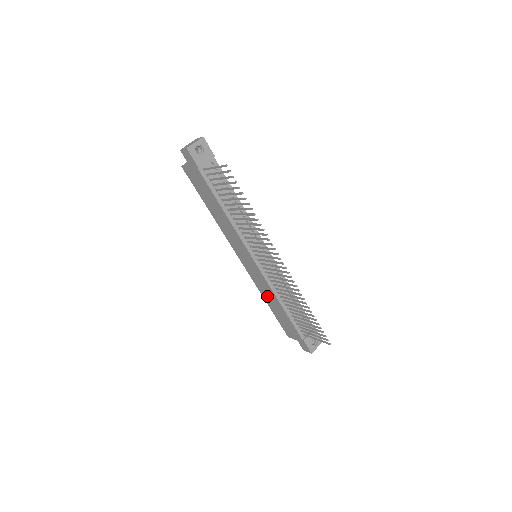
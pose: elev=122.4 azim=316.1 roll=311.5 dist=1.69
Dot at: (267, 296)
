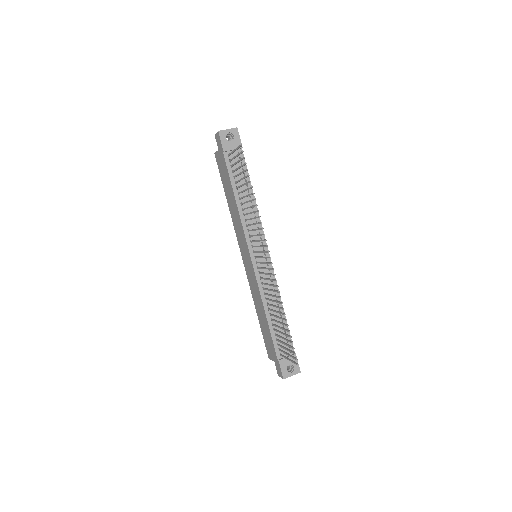
Dot at: (257, 303)
